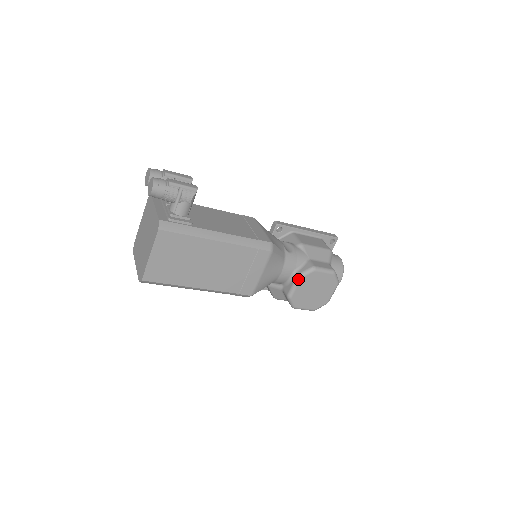
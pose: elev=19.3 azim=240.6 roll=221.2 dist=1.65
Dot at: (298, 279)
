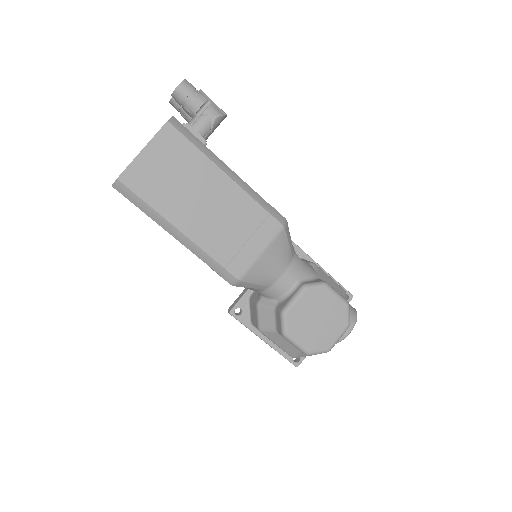
Dot at: (302, 289)
